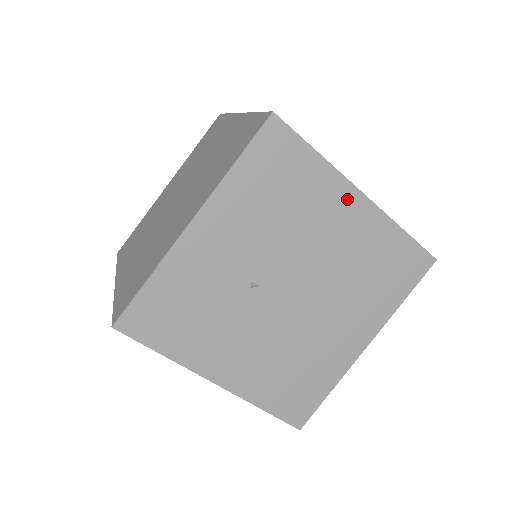
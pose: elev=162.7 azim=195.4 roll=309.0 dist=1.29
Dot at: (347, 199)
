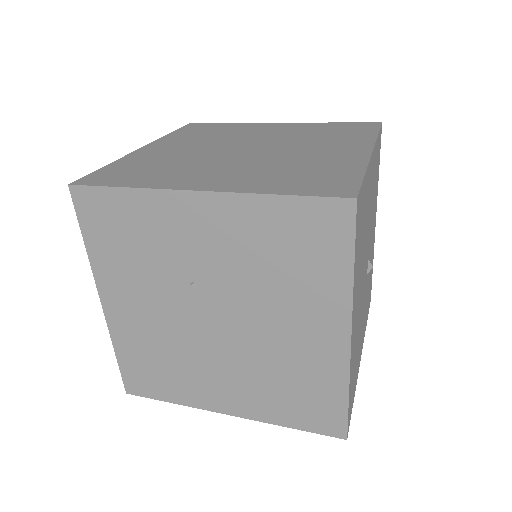
Dot at: (334, 325)
